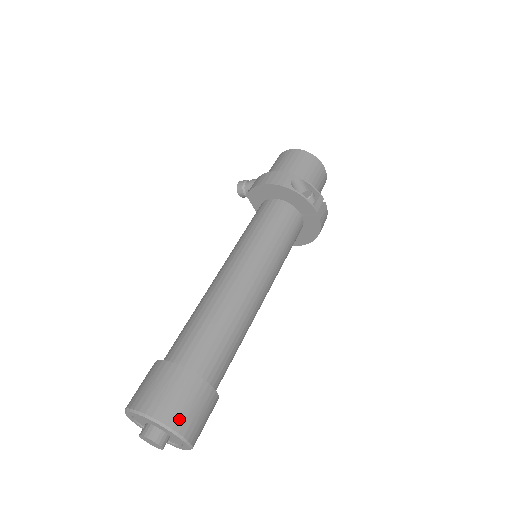
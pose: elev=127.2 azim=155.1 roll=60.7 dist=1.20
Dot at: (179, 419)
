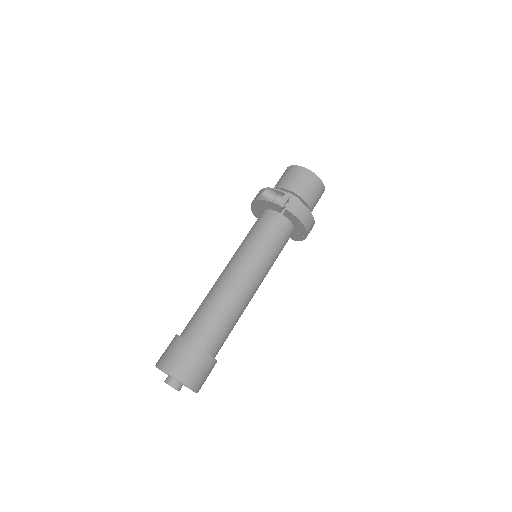
Dot at: (170, 365)
